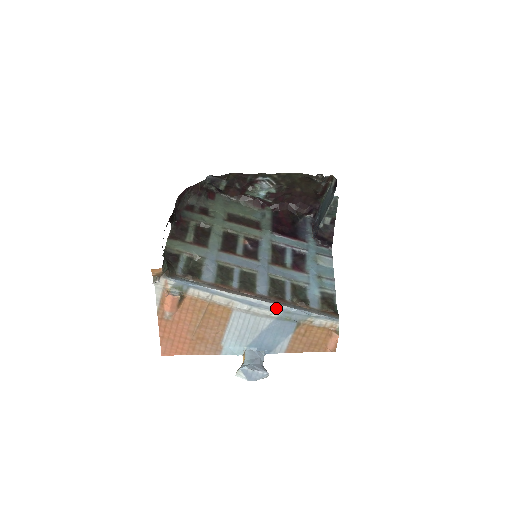
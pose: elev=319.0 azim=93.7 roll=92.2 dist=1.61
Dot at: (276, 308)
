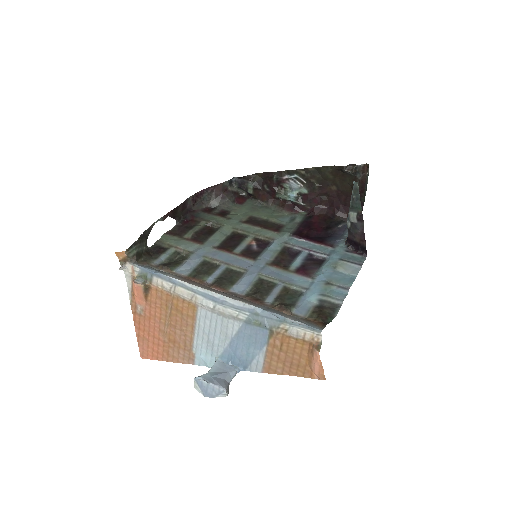
Dot at: (242, 307)
